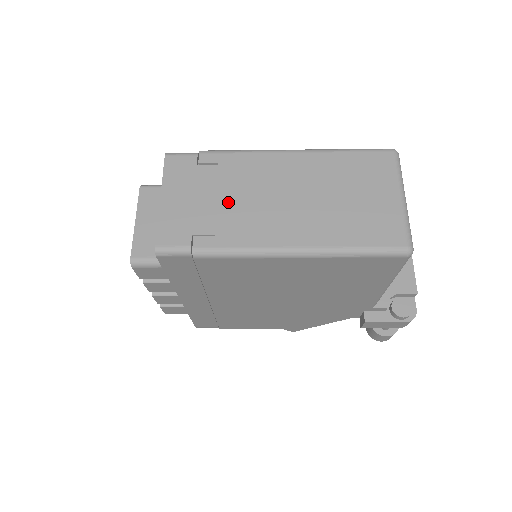
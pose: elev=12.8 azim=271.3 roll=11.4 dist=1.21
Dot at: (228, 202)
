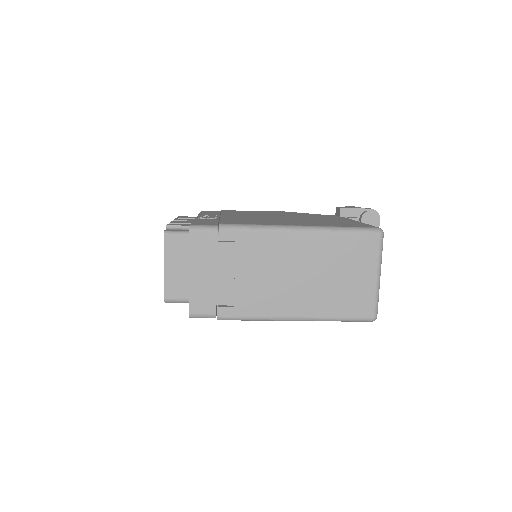
Dot at: (244, 278)
